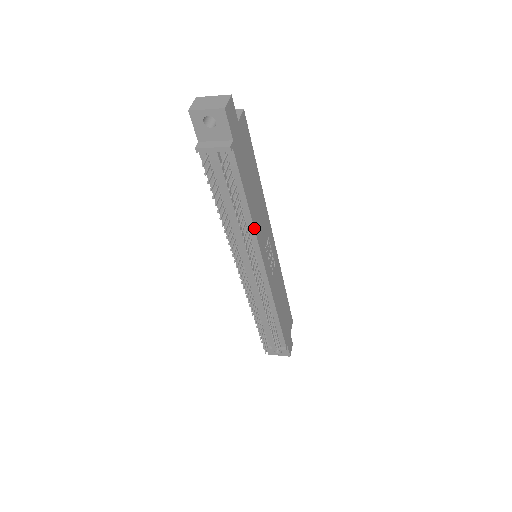
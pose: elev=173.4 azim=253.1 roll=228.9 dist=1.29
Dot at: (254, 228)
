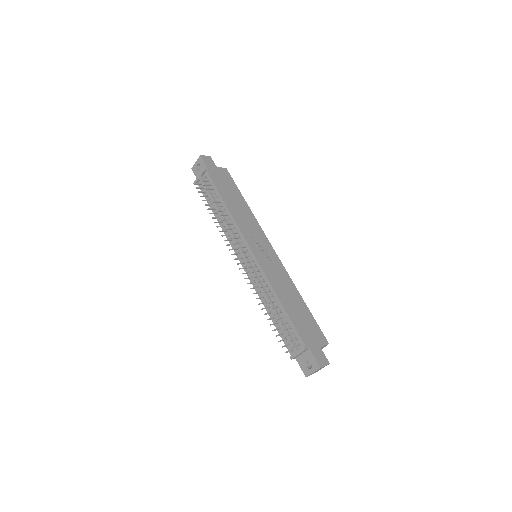
Dot at: (233, 217)
